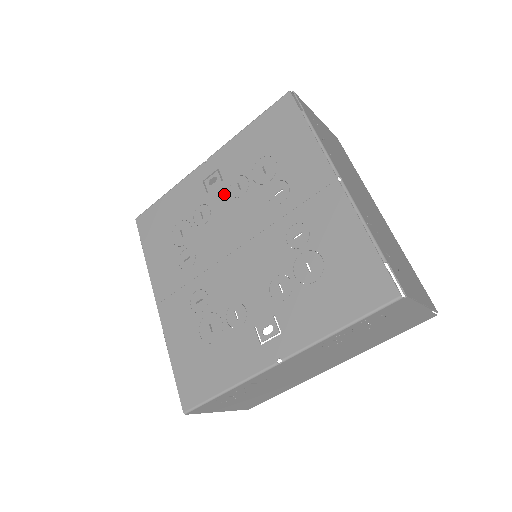
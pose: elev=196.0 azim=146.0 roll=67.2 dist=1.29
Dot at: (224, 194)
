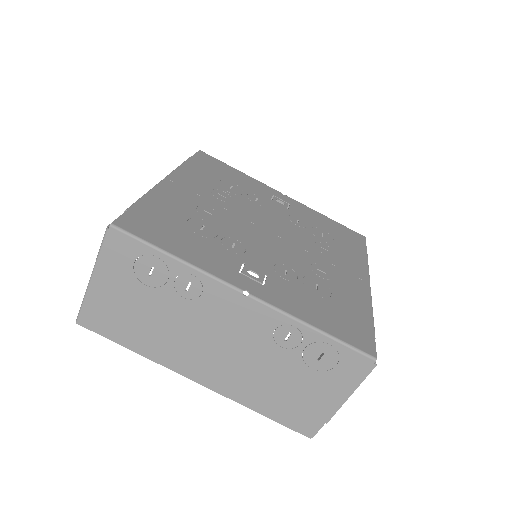
Dot at: (284, 212)
